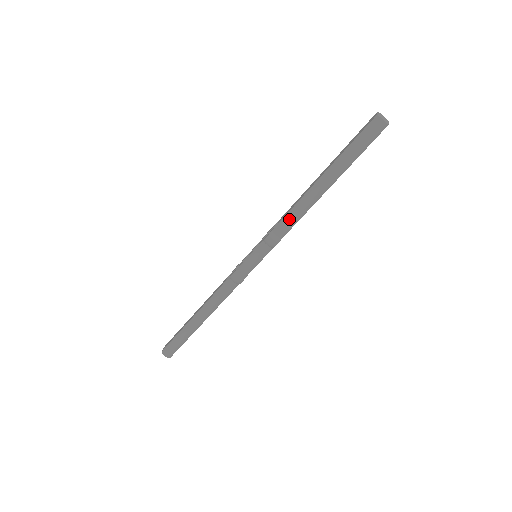
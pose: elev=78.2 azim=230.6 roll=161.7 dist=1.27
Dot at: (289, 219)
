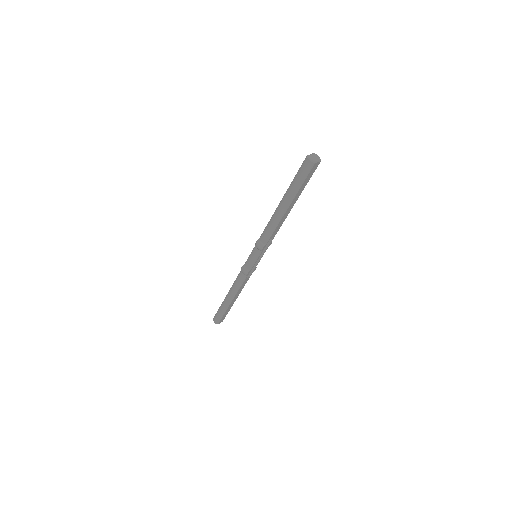
Dot at: (267, 230)
